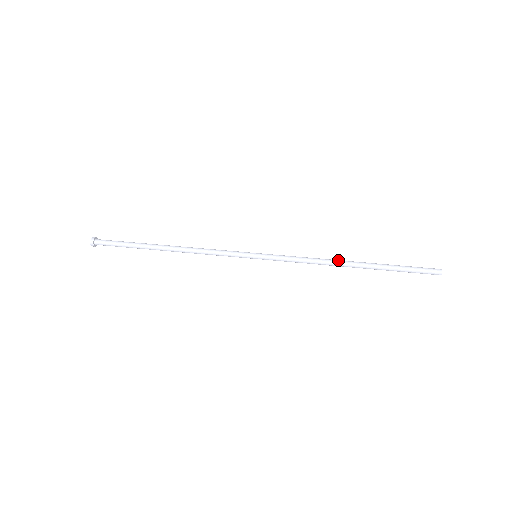
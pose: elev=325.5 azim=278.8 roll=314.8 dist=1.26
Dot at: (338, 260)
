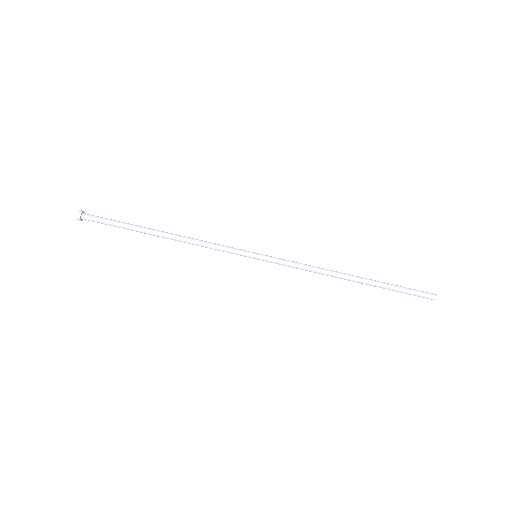
Dot at: (338, 277)
